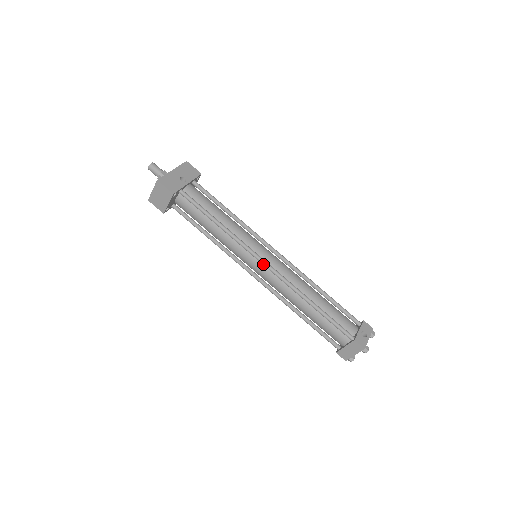
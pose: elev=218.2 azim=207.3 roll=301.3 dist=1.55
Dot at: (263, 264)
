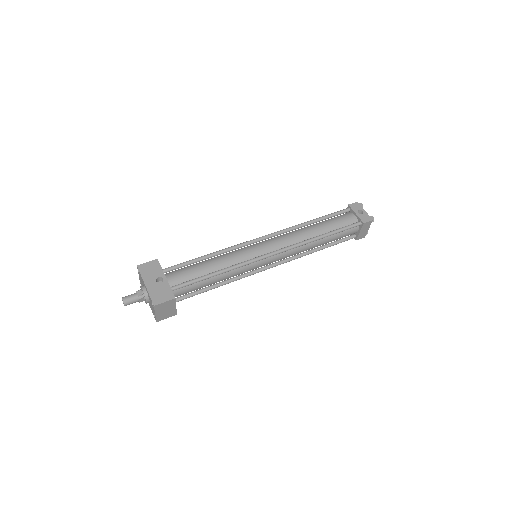
Dot at: occluded
